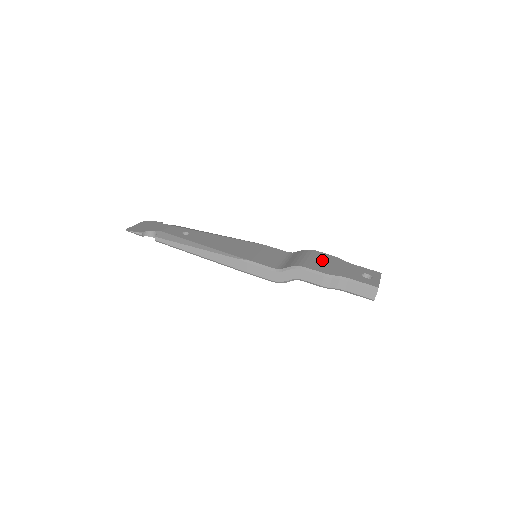
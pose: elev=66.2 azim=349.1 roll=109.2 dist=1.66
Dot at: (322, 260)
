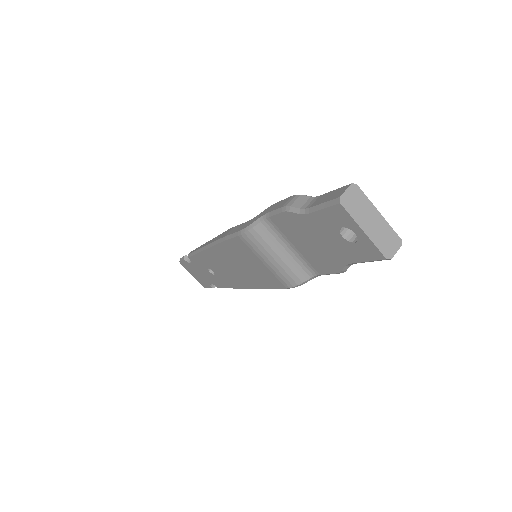
Dot at: occluded
